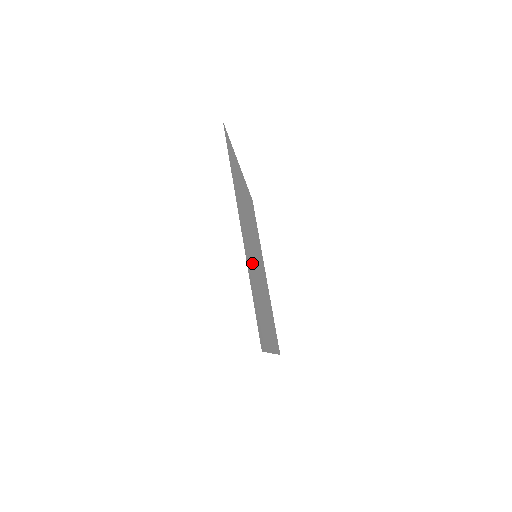
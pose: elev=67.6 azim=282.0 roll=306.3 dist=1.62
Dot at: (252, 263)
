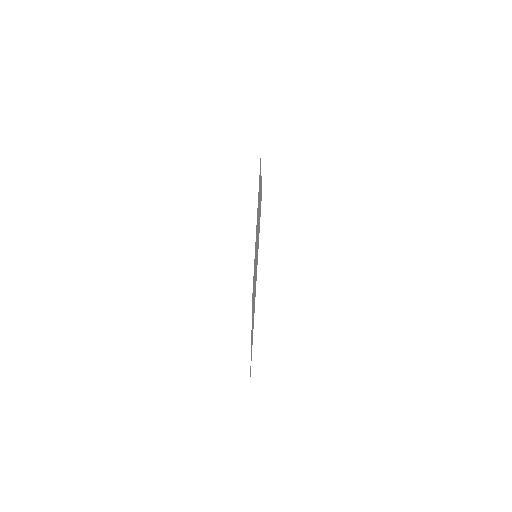
Dot at: occluded
